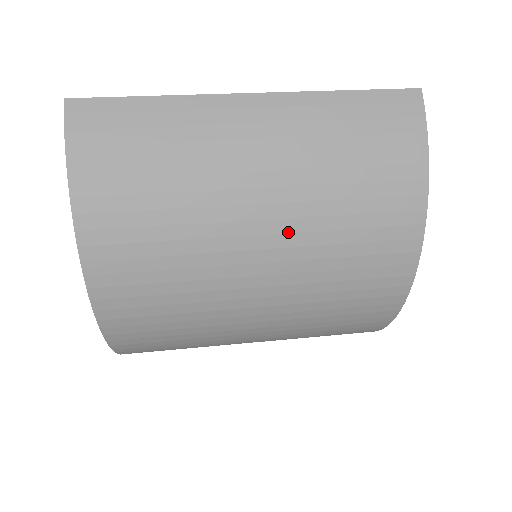
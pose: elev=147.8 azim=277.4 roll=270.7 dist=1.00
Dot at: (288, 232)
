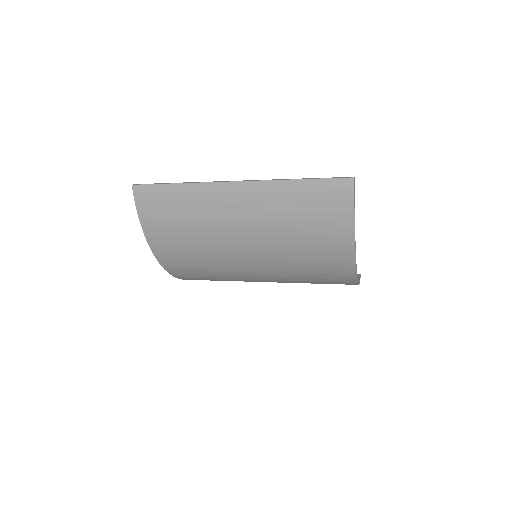
Dot at: (266, 257)
